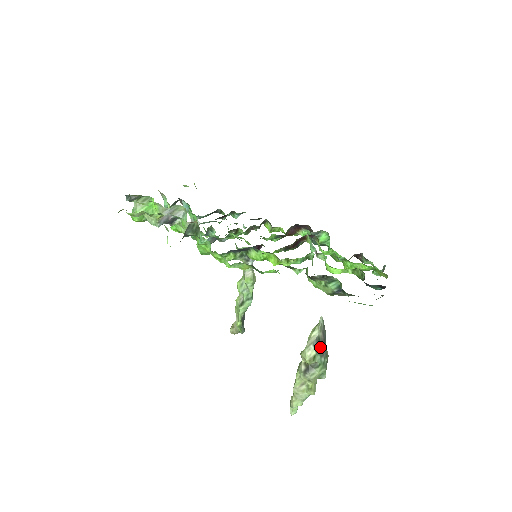
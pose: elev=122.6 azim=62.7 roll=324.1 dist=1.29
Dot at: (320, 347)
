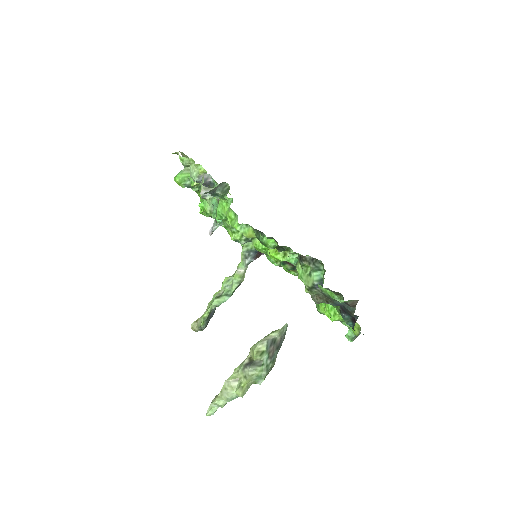
Dot at: (272, 348)
